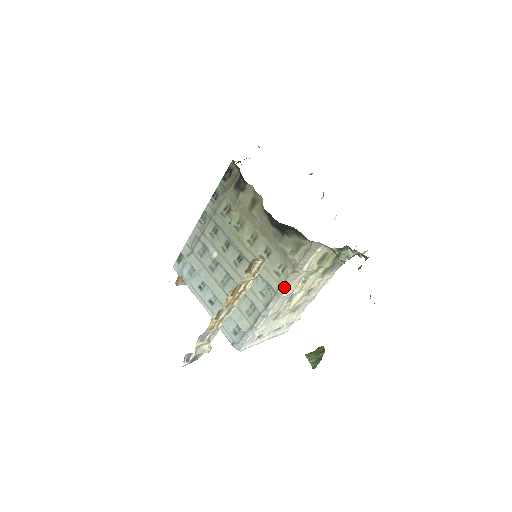
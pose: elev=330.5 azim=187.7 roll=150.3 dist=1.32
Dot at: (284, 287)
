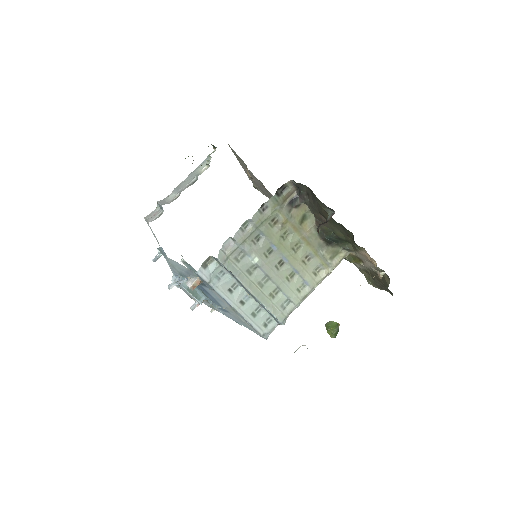
Dot at: occluded
